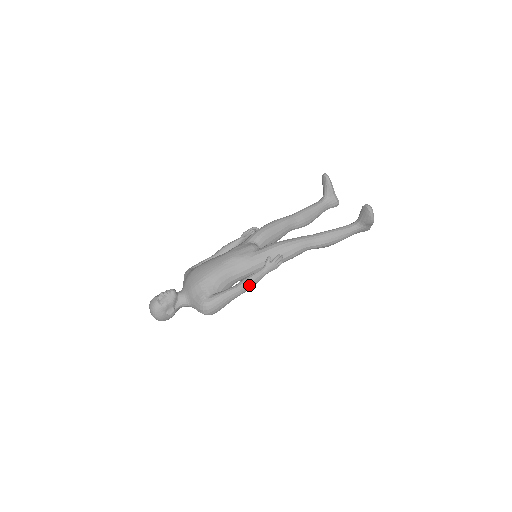
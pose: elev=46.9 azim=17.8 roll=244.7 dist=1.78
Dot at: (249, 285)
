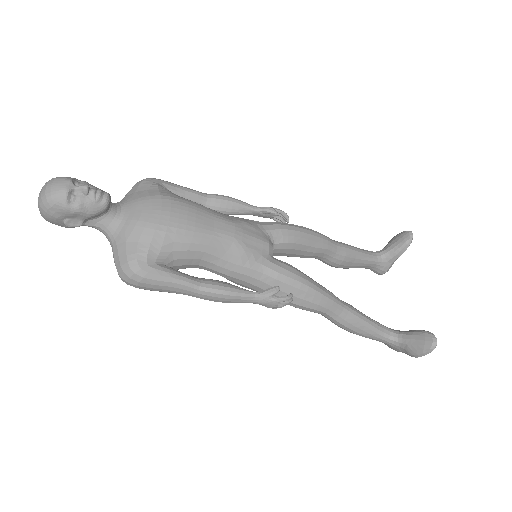
Dot at: (219, 298)
